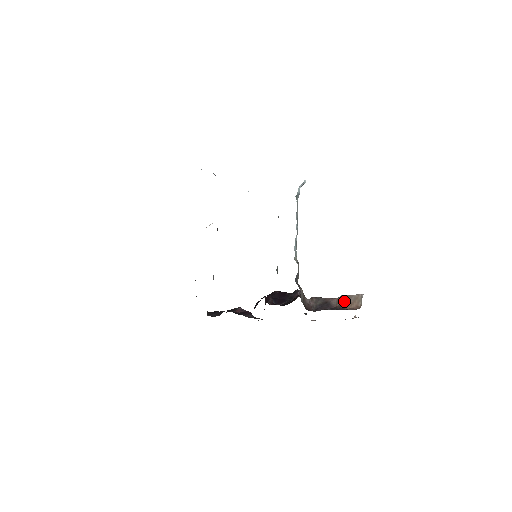
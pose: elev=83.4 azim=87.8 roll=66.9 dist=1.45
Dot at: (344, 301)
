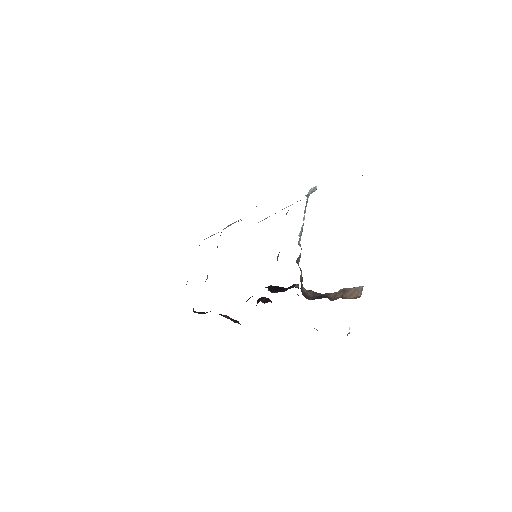
Dot at: (343, 293)
